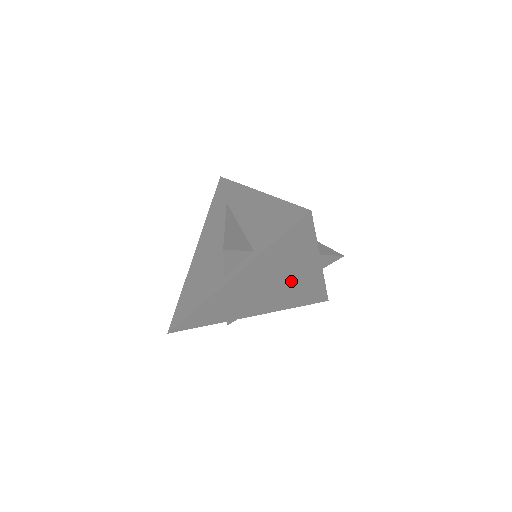
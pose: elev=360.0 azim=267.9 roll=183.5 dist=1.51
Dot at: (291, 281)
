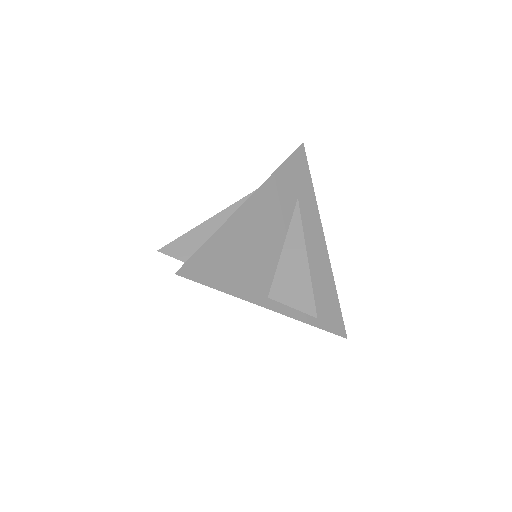
Dot at: occluded
